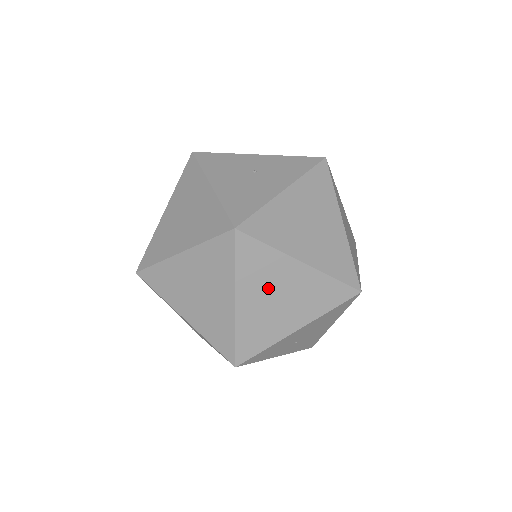
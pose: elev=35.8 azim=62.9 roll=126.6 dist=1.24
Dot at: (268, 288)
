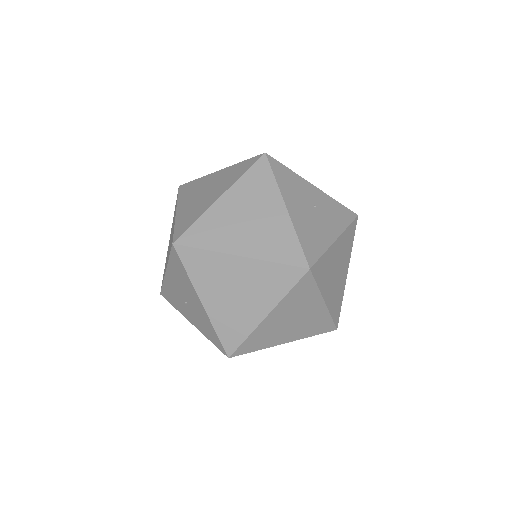
Dot at: (293, 313)
